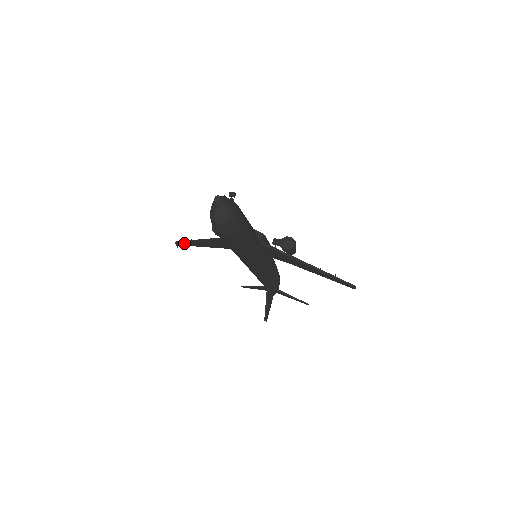
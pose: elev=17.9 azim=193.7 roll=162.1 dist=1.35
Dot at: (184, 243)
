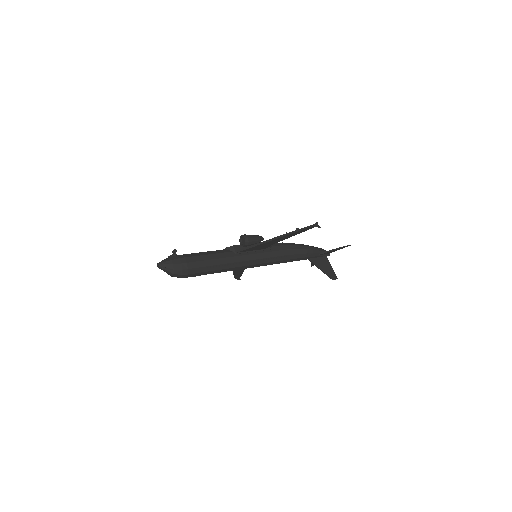
Dot at: (236, 276)
